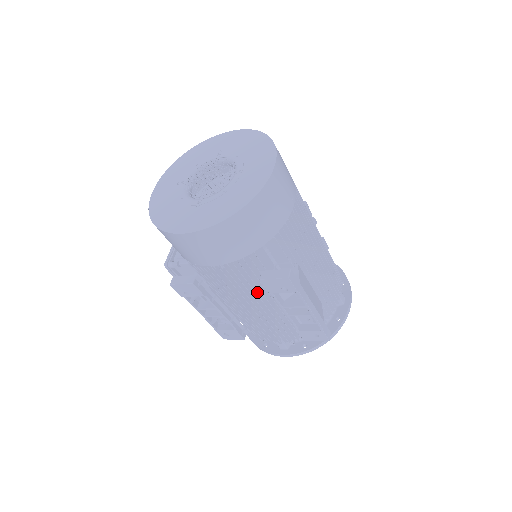
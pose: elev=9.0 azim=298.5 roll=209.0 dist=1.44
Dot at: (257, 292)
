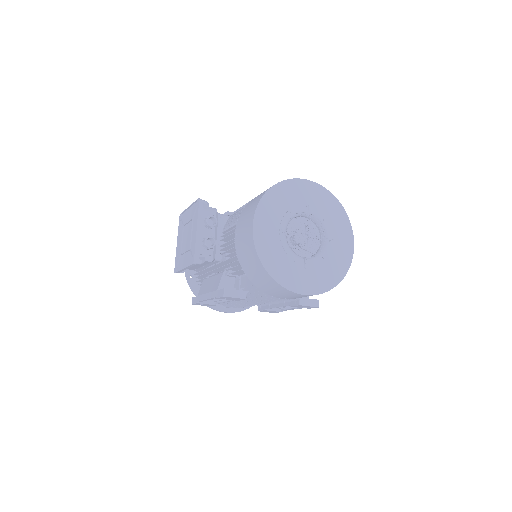
Dot at: occluded
